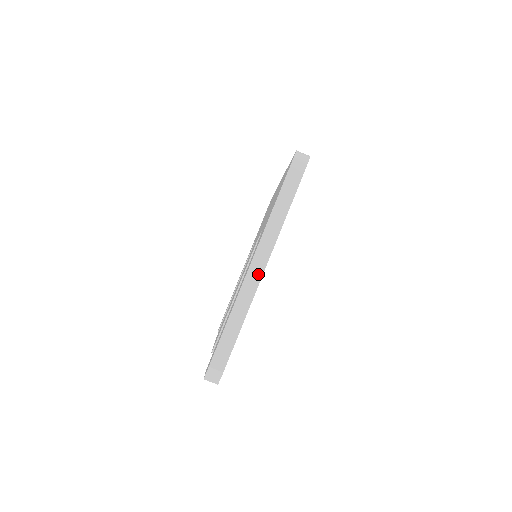
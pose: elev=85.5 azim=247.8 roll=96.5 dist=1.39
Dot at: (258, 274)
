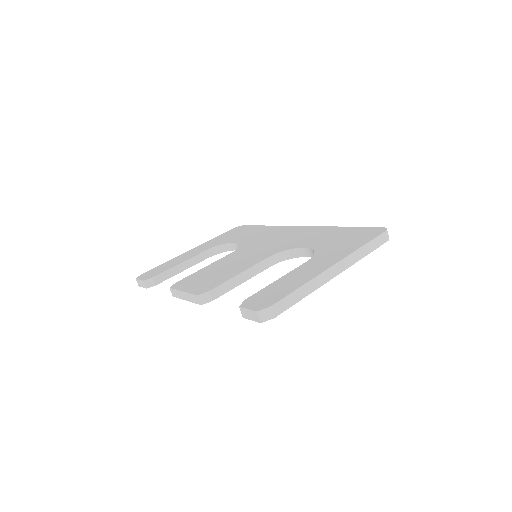
Dot at: (332, 275)
